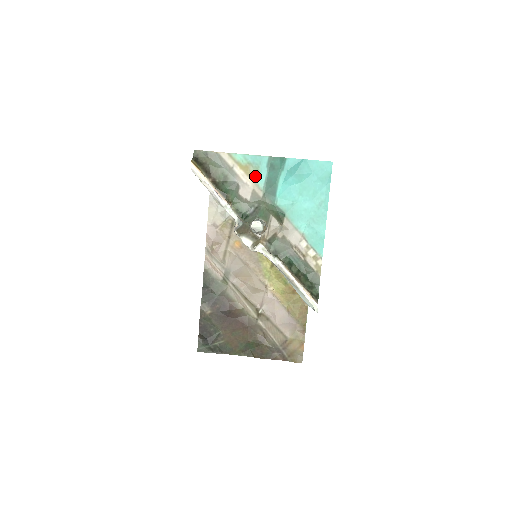
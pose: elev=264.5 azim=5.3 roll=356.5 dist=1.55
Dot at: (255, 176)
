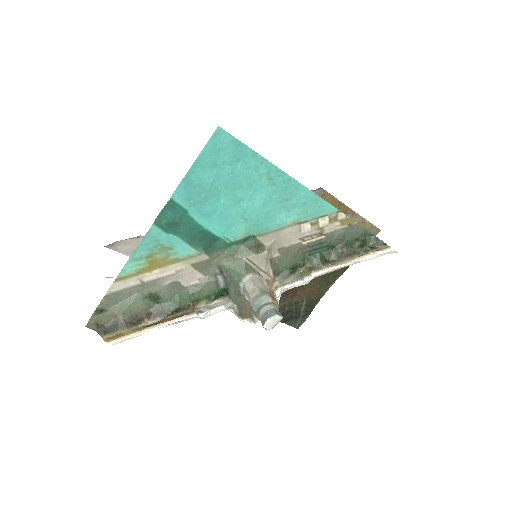
Dot at: (173, 255)
